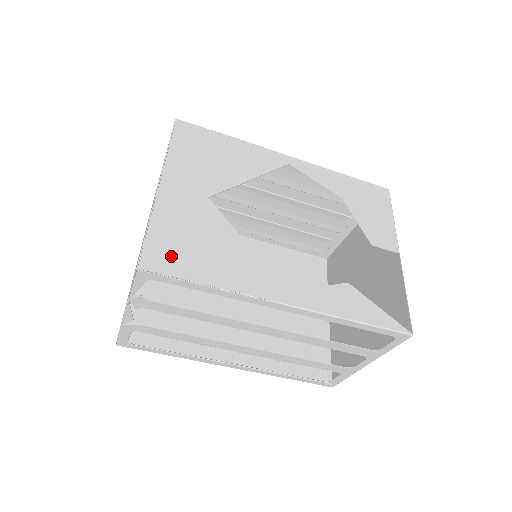
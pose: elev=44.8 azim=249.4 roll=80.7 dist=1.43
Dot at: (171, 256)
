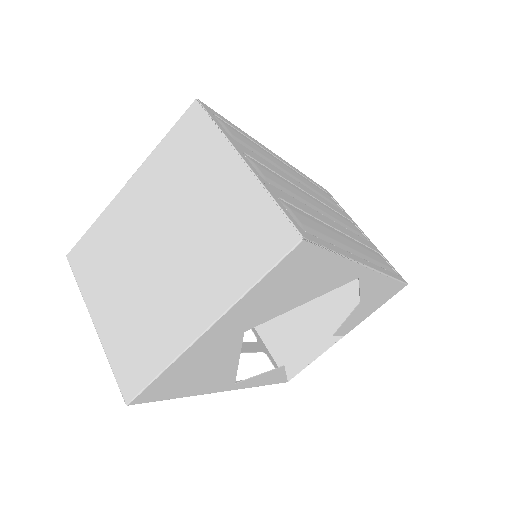
Dot at: (165, 389)
